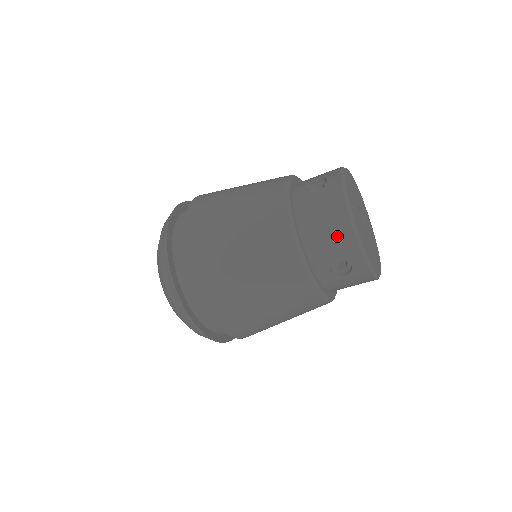
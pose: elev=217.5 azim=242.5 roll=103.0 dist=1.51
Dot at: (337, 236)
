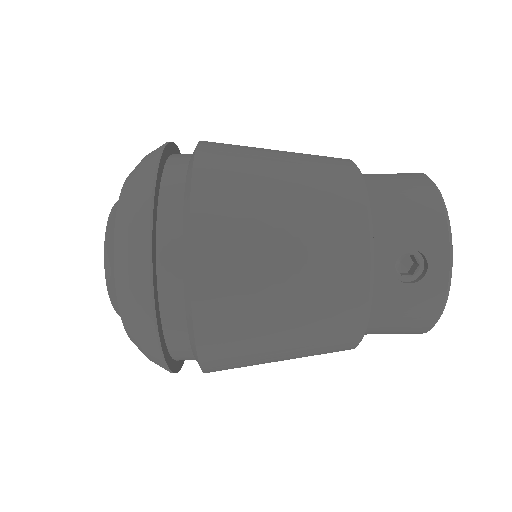
Dot at: (421, 216)
